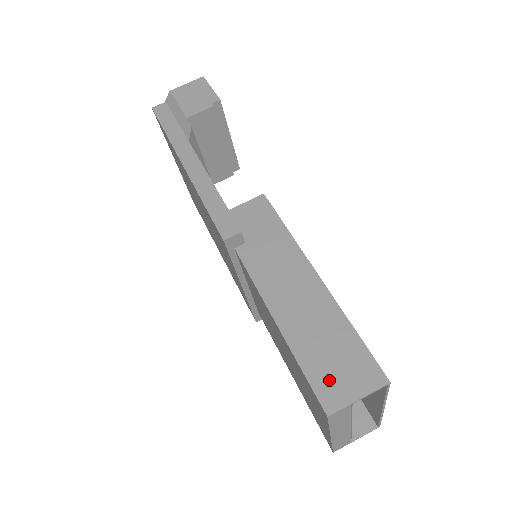
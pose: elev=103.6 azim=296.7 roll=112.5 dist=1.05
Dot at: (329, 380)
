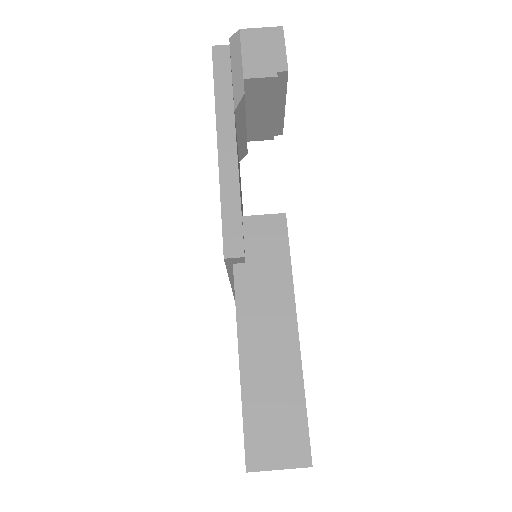
Dot at: (262, 440)
